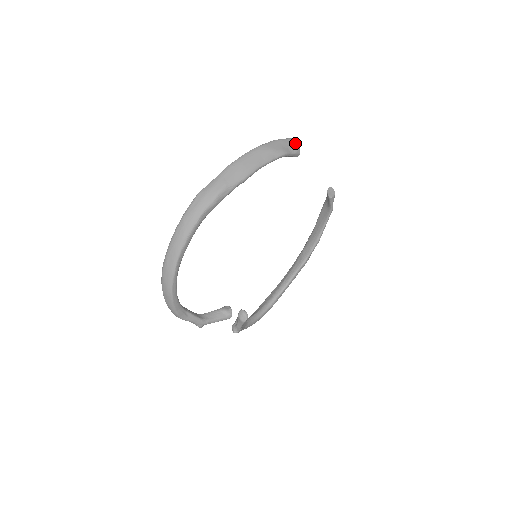
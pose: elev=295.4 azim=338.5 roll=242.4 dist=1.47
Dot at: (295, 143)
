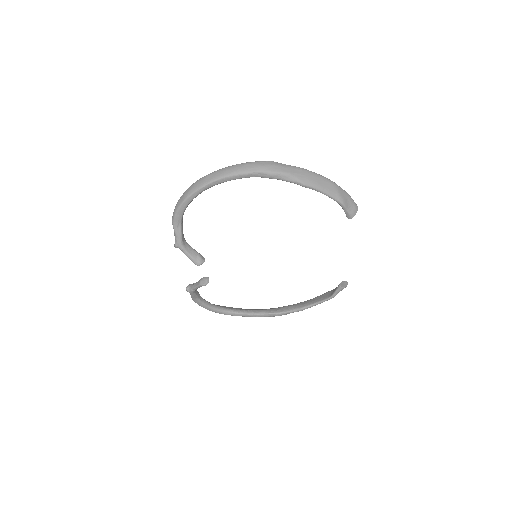
Dot at: (356, 209)
